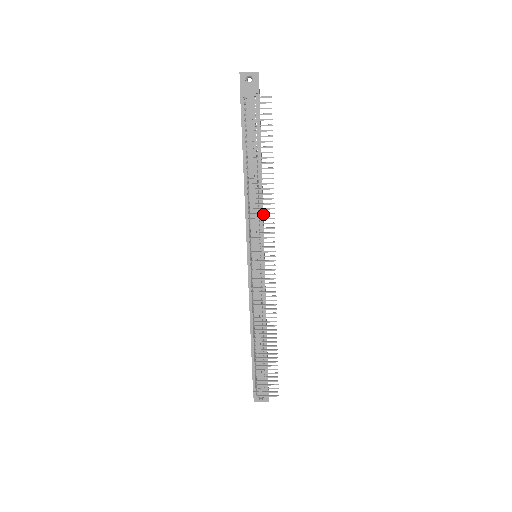
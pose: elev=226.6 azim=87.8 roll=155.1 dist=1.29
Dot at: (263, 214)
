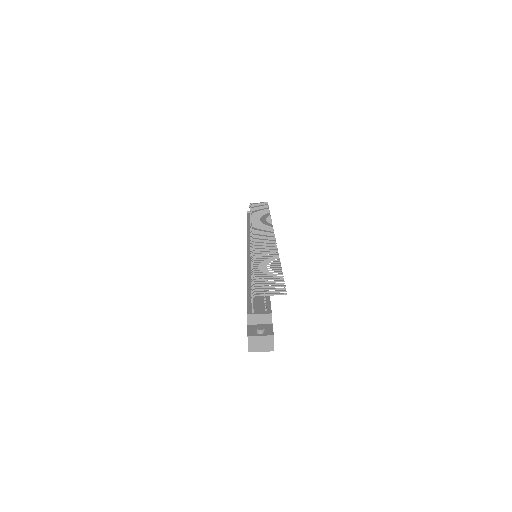
Dot at: (262, 222)
